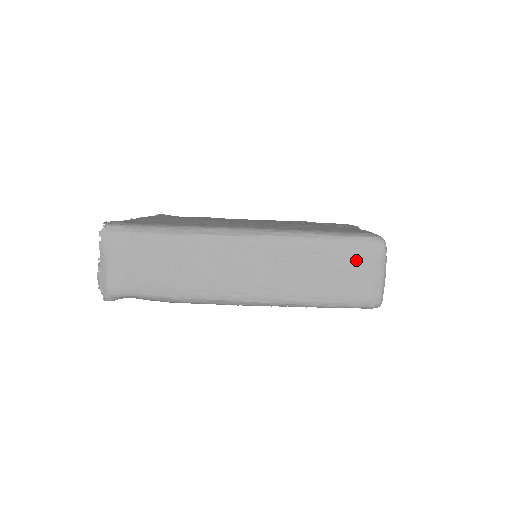
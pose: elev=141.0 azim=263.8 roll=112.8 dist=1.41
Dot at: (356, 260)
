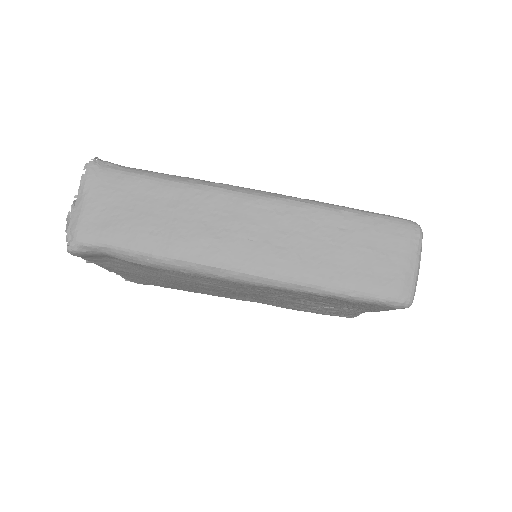
Dot at: (387, 242)
